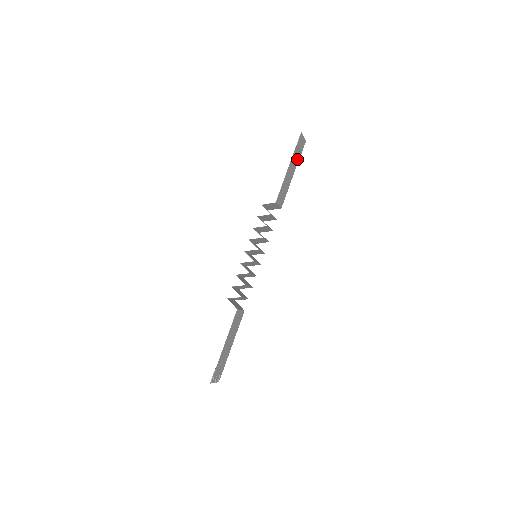
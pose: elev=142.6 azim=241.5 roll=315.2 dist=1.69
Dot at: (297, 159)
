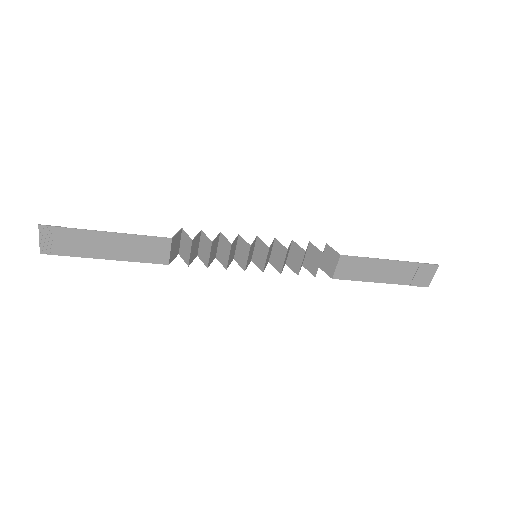
Dot at: (402, 279)
